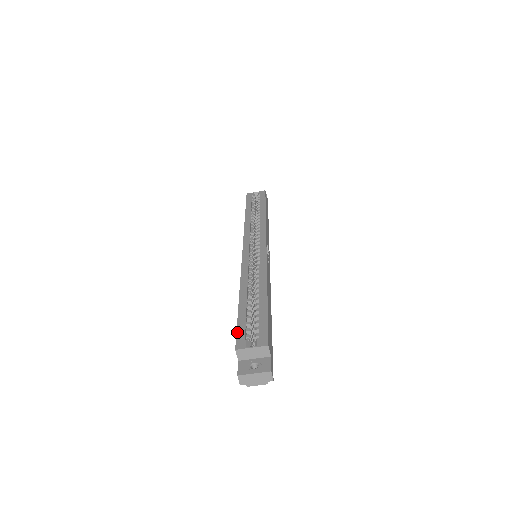
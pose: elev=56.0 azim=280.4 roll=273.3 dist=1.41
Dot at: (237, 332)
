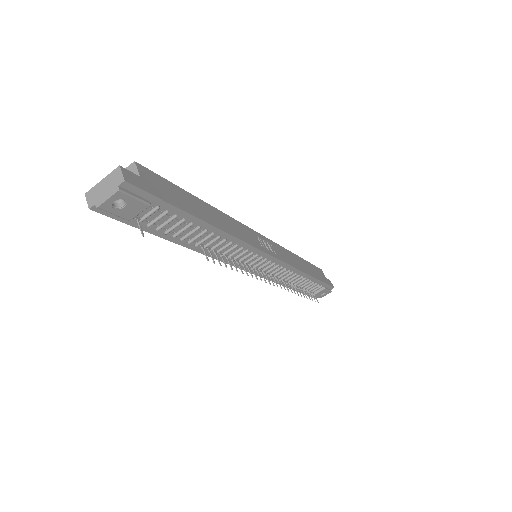
Dot at: occluded
